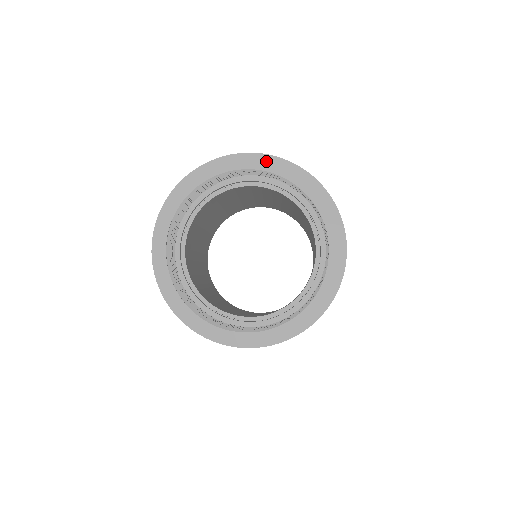
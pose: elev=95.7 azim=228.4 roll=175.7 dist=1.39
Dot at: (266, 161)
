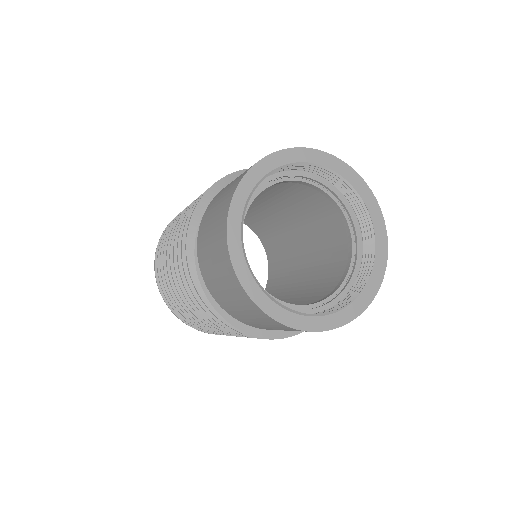
Dot at: (334, 162)
